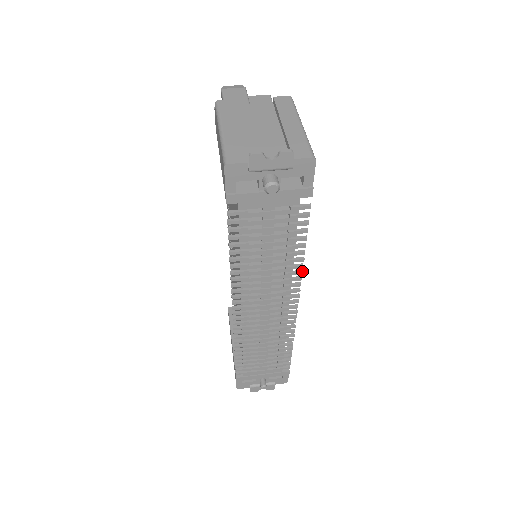
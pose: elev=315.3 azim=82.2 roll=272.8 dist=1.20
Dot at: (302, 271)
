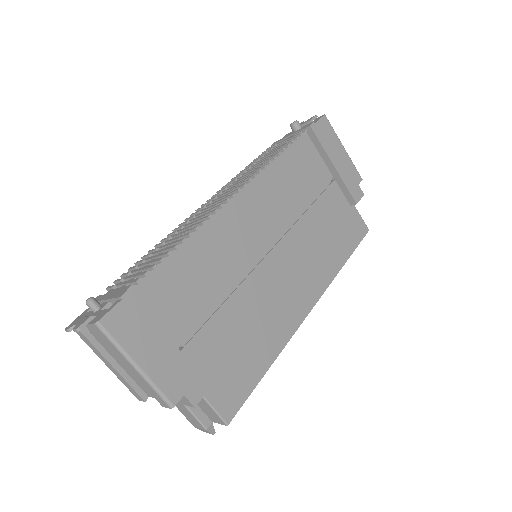
Dot at: (266, 165)
